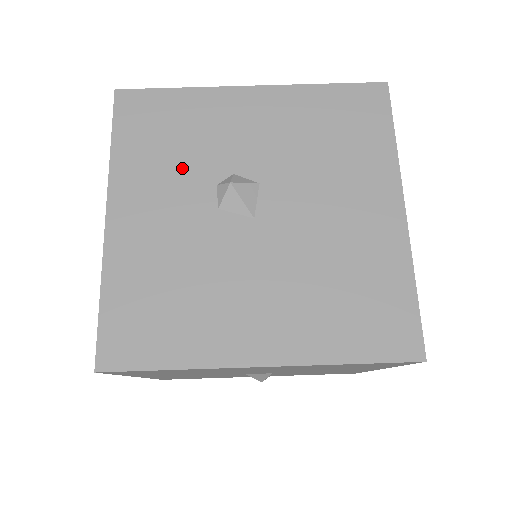
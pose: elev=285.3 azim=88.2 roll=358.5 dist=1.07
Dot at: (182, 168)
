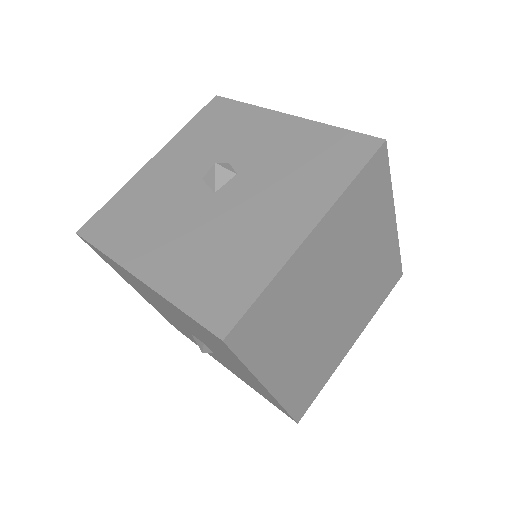
Dot at: (207, 149)
